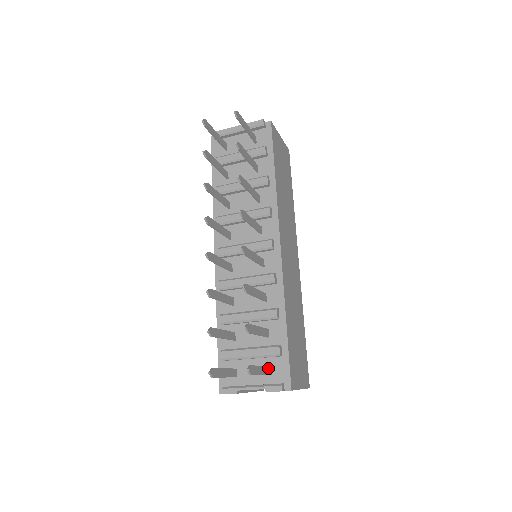
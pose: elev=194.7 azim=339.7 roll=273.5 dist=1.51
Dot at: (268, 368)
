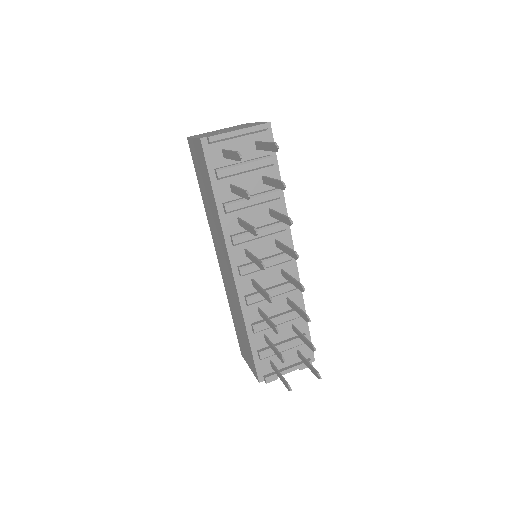
Dot at: (301, 354)
